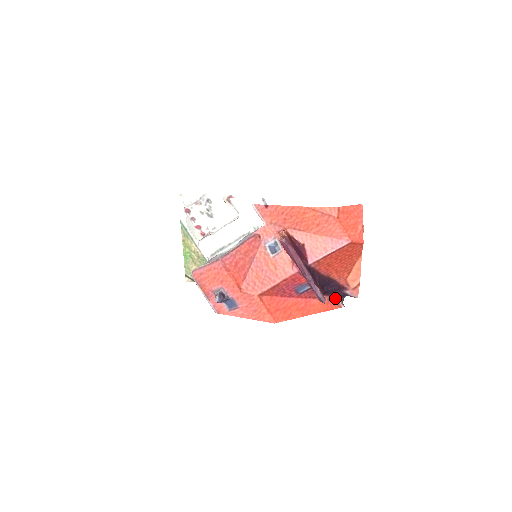
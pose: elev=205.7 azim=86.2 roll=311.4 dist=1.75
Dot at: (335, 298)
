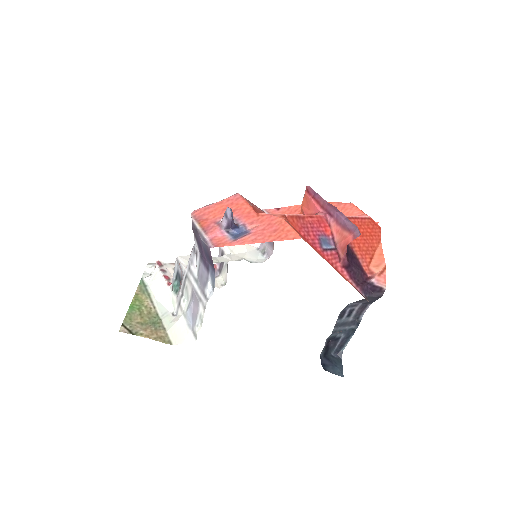
Dot at: (358, 289)
